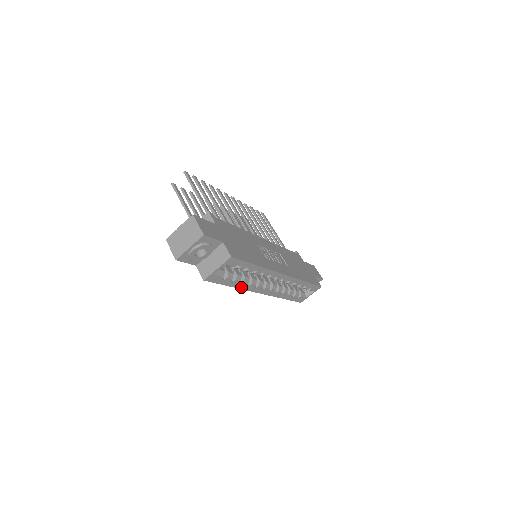
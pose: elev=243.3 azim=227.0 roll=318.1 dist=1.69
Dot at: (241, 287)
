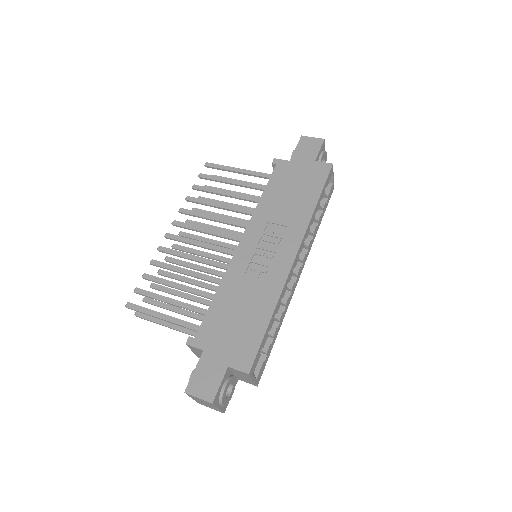
Dot at: (282, 318)
